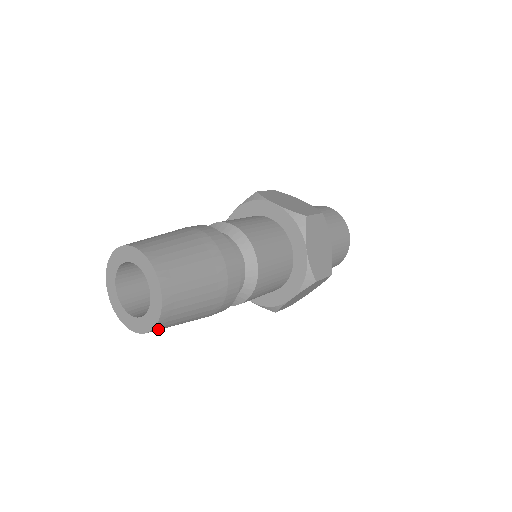
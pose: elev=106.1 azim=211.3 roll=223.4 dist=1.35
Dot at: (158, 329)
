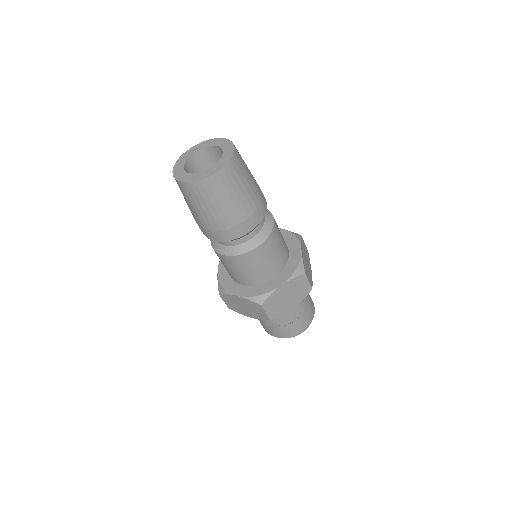
Dot at: (215, 182)
